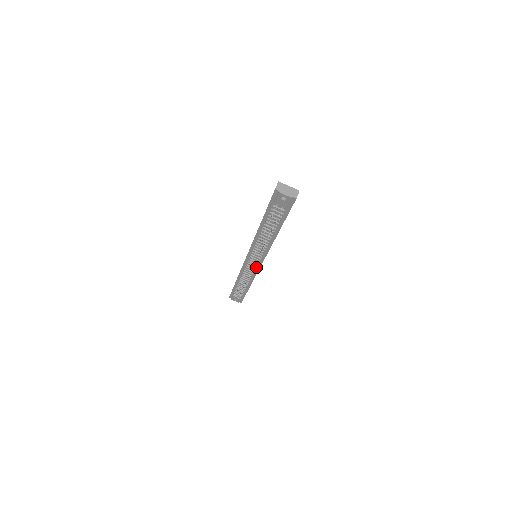
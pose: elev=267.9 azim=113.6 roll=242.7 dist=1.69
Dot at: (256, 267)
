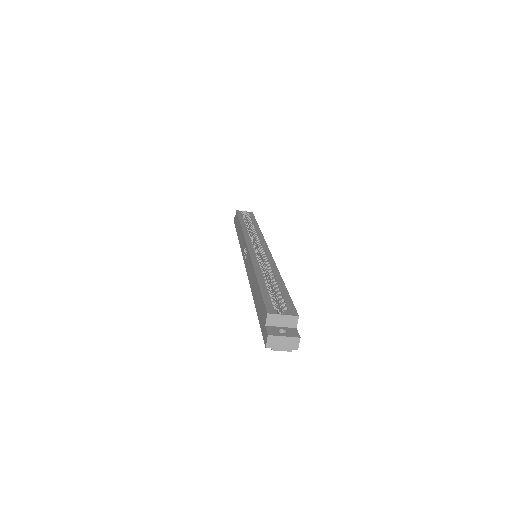
Dot at: occluded
